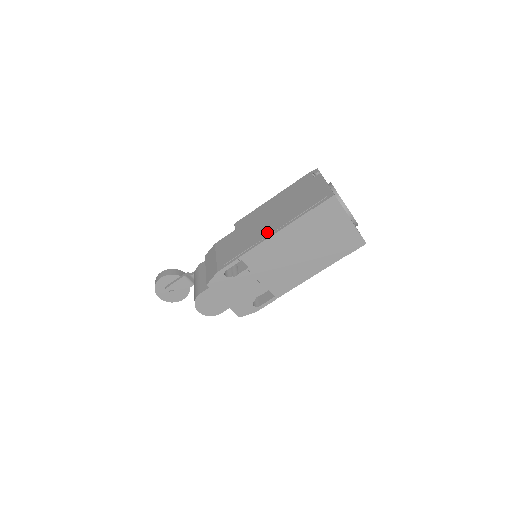
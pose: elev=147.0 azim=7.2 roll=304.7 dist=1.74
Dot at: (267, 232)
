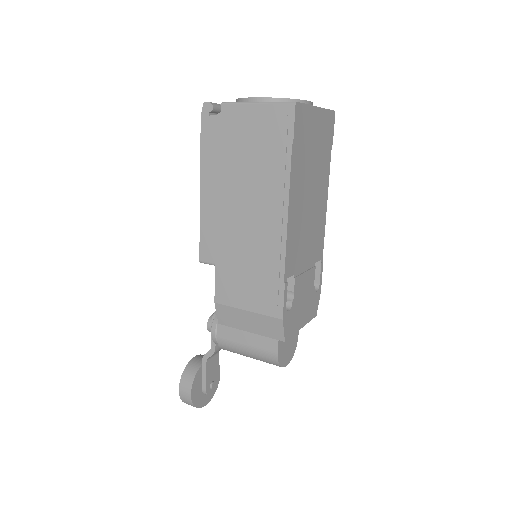
Dot at: (273, 224)
